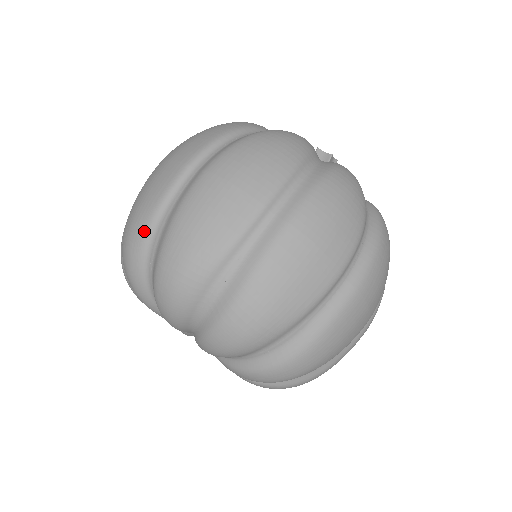
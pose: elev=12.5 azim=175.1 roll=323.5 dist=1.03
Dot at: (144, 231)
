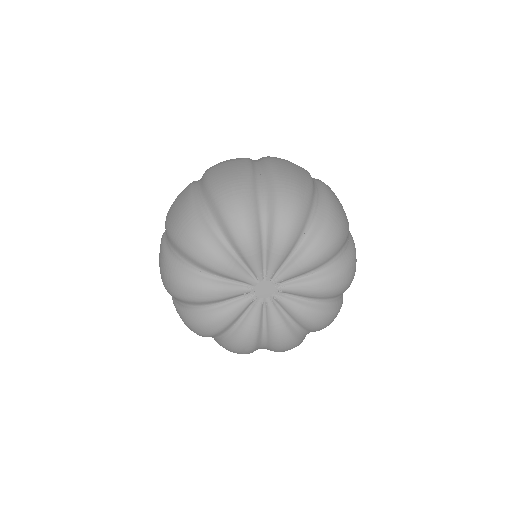
Dot at: (249, 182)
